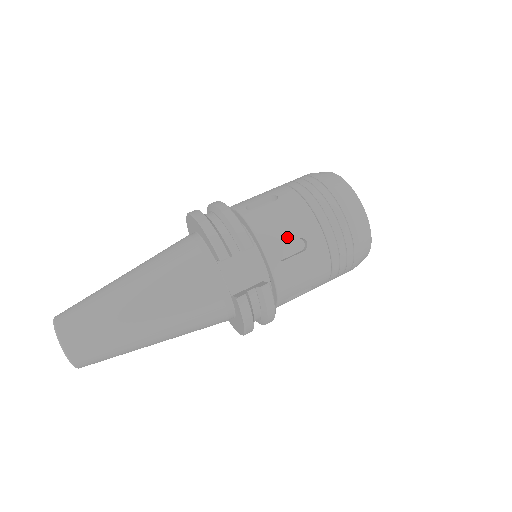
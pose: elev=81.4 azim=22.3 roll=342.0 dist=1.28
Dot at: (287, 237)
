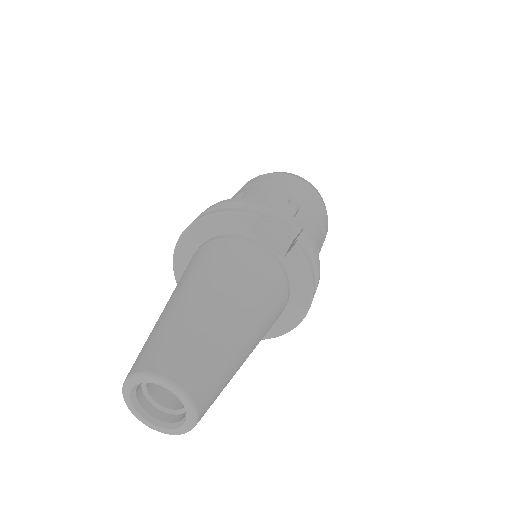
Dot at: (282, 201)
